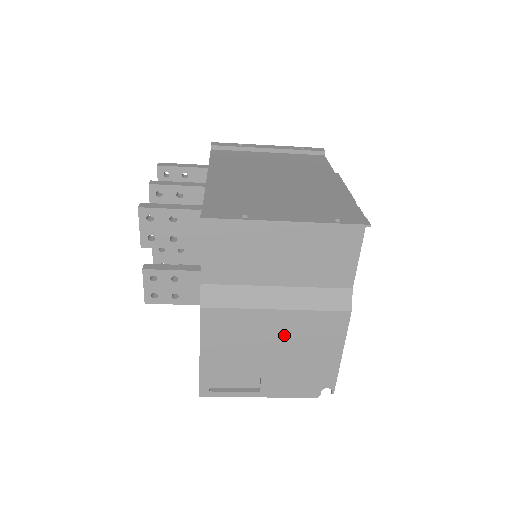
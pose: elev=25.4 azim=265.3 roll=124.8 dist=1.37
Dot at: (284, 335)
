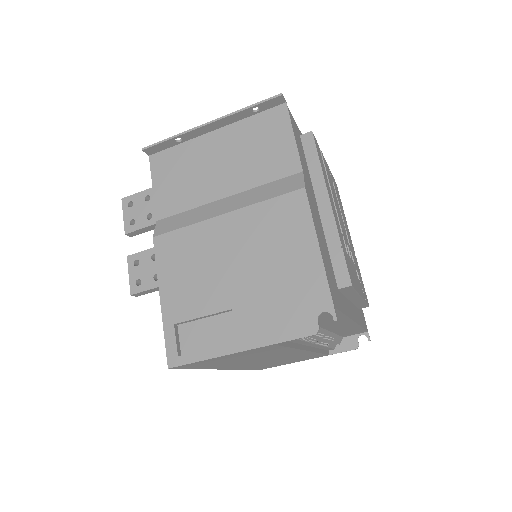
Dot at: (242, 244)
